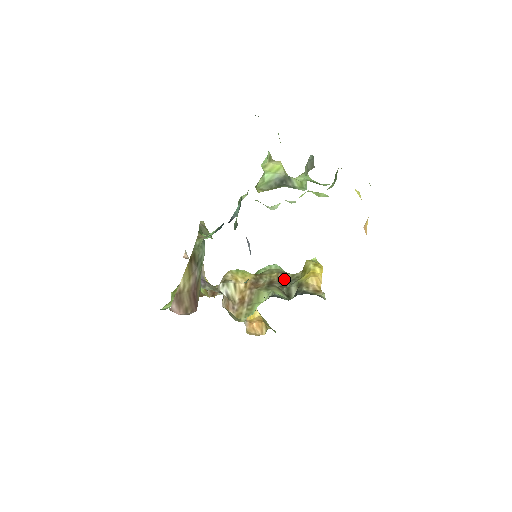
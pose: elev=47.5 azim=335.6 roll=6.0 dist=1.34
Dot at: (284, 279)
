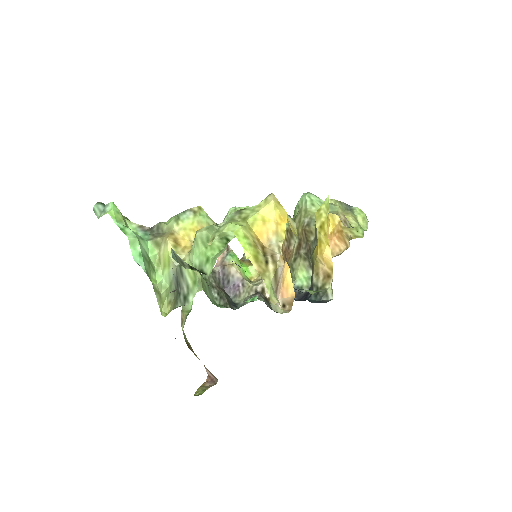
Dot at: (308, 239)
